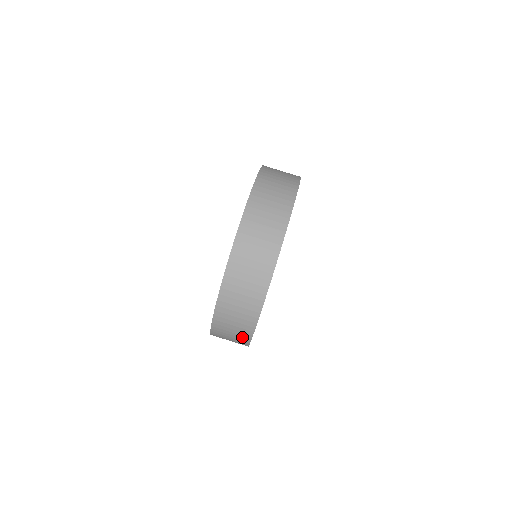
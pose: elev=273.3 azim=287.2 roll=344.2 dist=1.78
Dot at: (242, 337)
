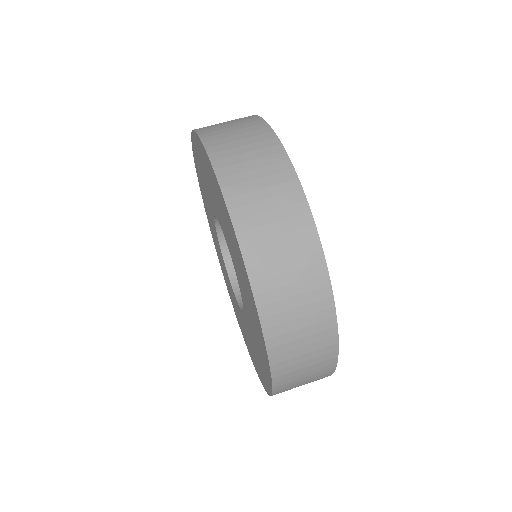
Dot at: (288, 201)
